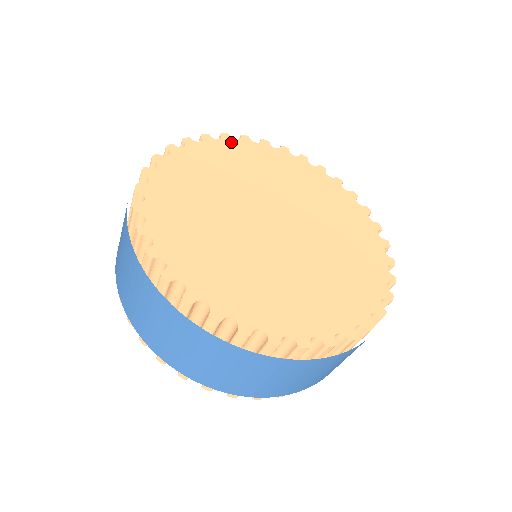
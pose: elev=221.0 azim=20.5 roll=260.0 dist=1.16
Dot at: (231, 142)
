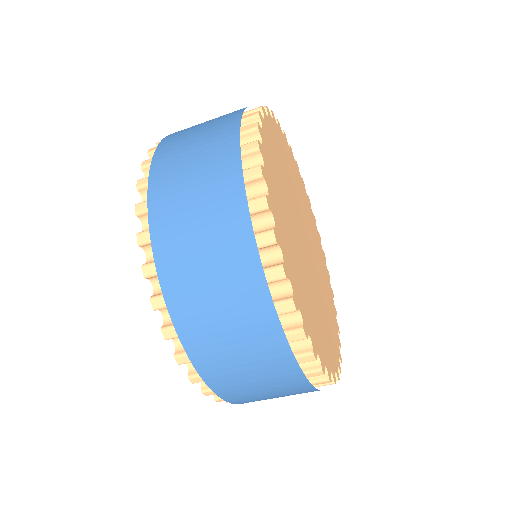
Dot at: (299, 172)
